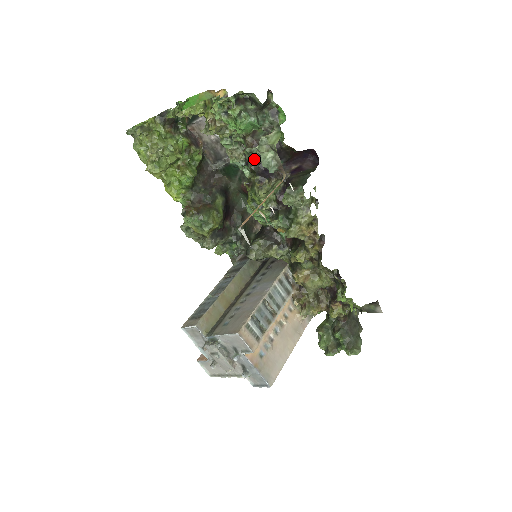
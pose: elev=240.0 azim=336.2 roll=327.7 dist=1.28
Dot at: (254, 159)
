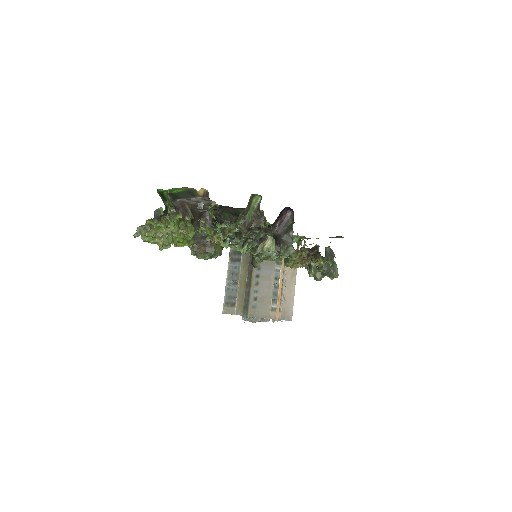
Dot at: (250, 235)
